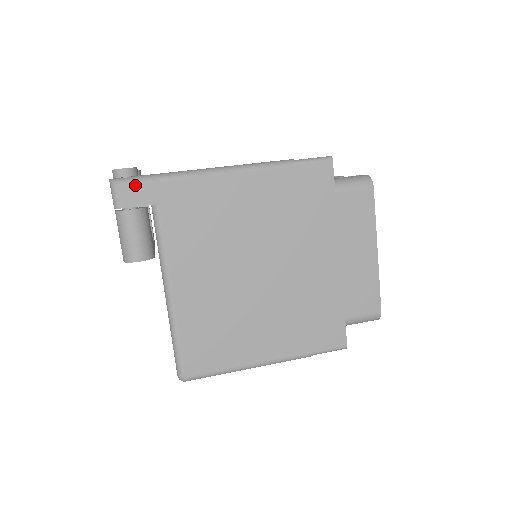
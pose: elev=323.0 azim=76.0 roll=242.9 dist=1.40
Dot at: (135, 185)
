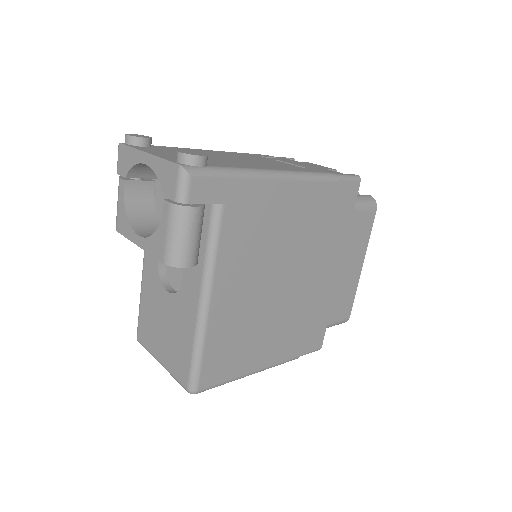
Dot at: (208, 178)
